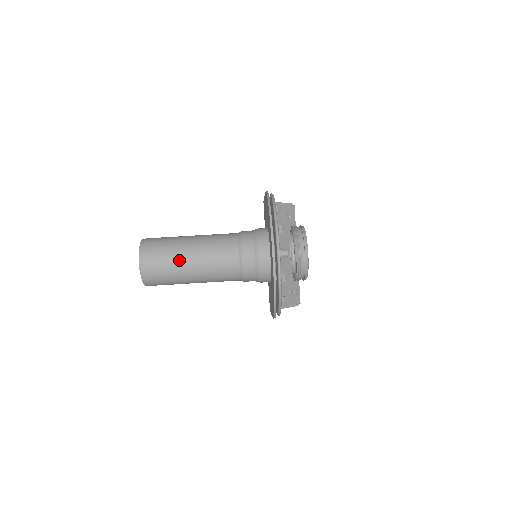
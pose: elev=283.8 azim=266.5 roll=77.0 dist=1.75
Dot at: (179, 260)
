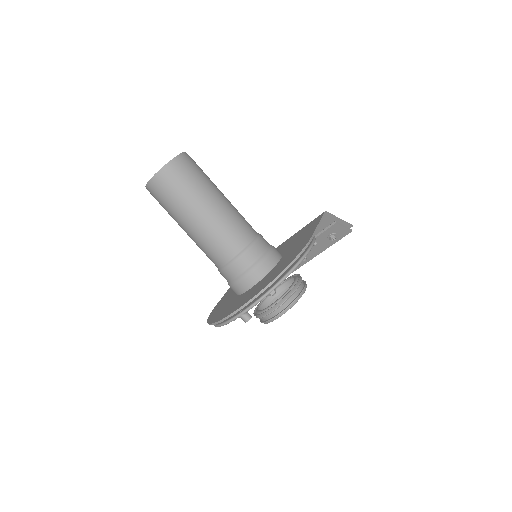
Dot at: (183, 212)
